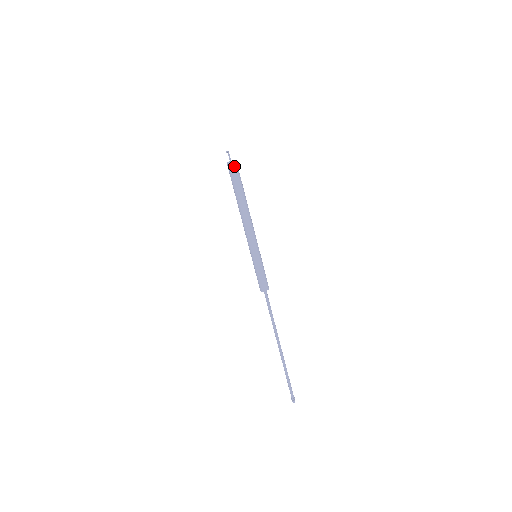
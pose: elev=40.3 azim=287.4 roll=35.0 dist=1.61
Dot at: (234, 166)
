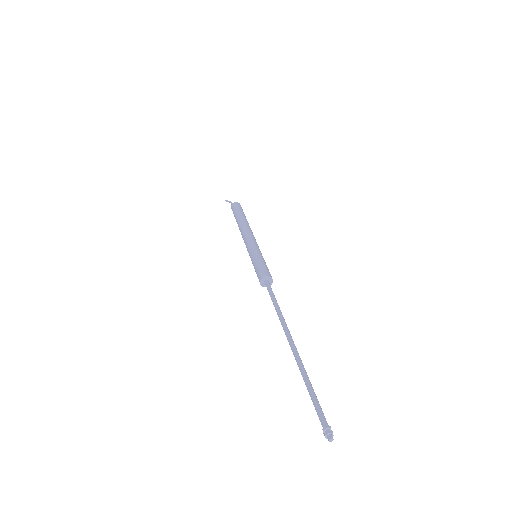
Dot at: (234, 206)
